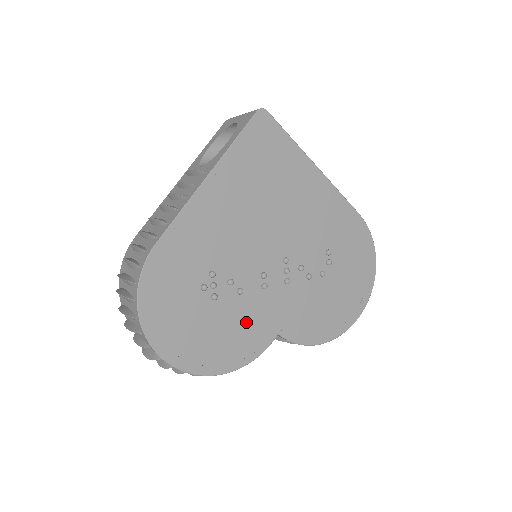
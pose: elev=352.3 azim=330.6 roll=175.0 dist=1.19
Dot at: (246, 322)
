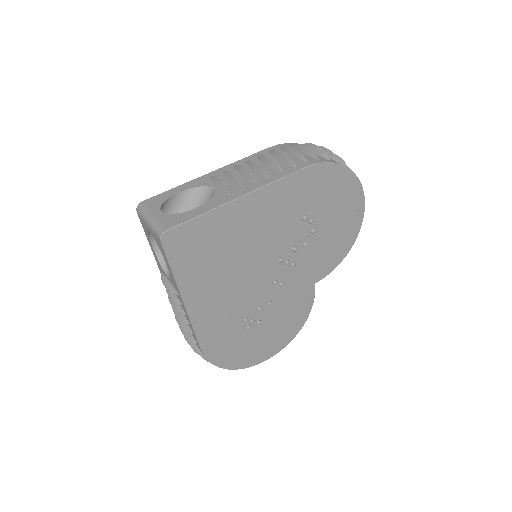
Dot at: (289, 305)
